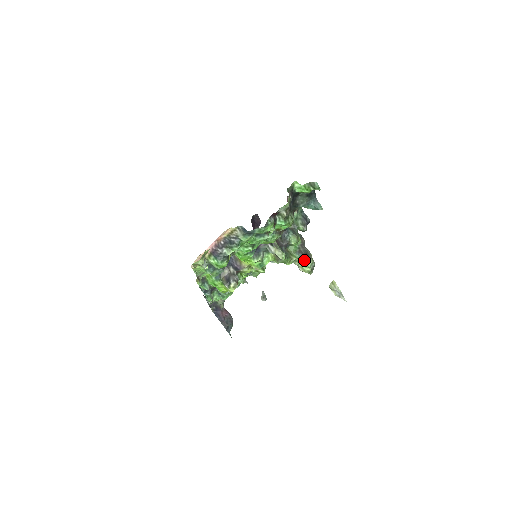
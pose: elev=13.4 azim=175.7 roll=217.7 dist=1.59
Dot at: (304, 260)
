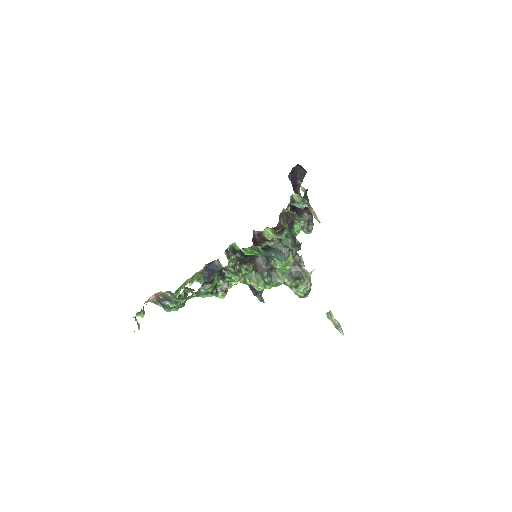
Dot at: (295, 284)
